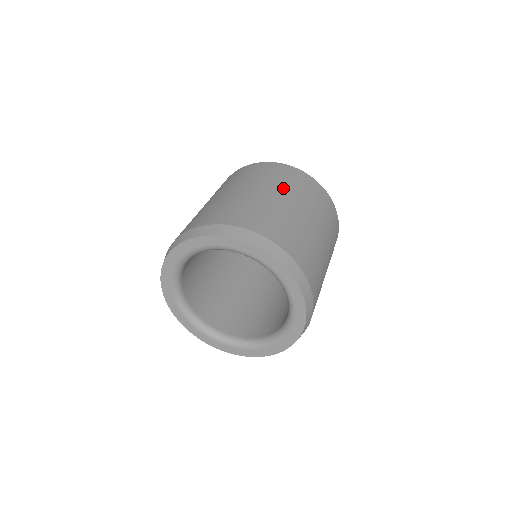
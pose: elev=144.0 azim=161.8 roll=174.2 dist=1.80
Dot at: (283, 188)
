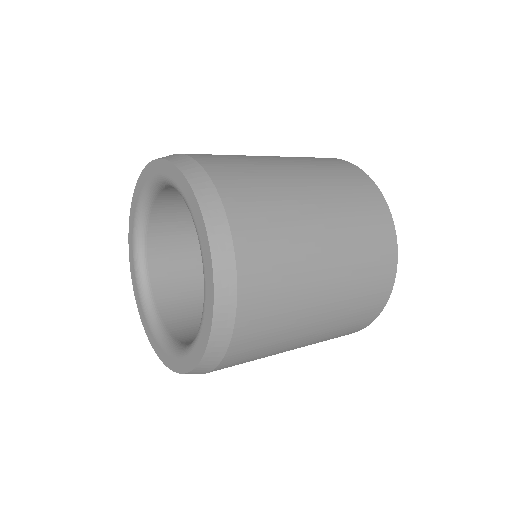
Dot at: occluded
